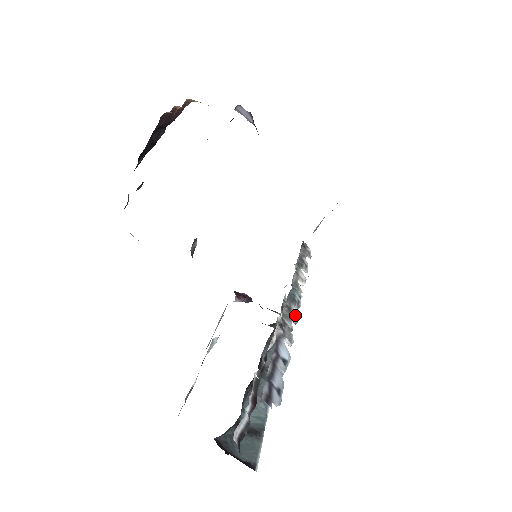
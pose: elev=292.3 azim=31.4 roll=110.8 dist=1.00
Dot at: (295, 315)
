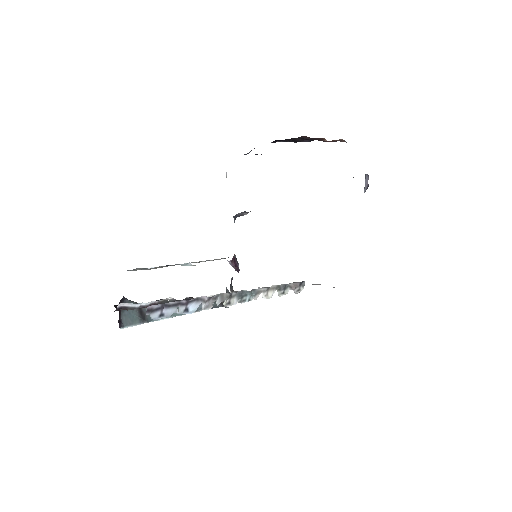
Dot at: (230, 302)
